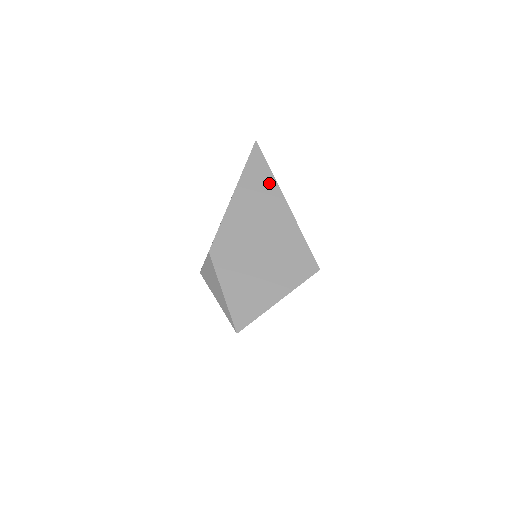
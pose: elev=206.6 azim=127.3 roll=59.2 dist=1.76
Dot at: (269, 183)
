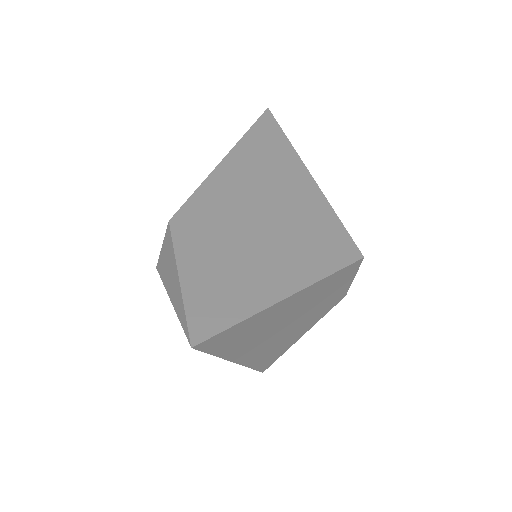
Dot at: (282, 149)
